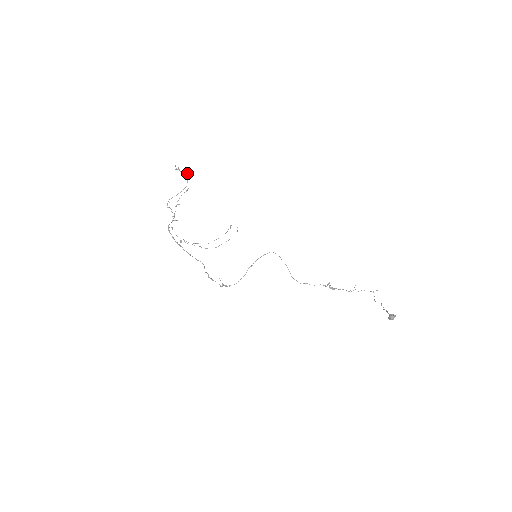
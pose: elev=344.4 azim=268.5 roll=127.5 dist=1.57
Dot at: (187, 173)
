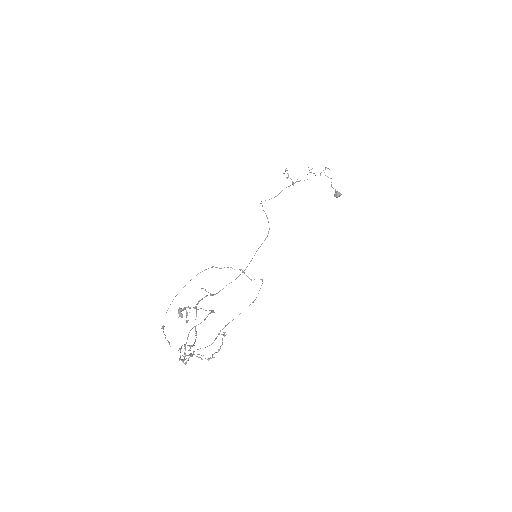
Dot at: (212, 312)
